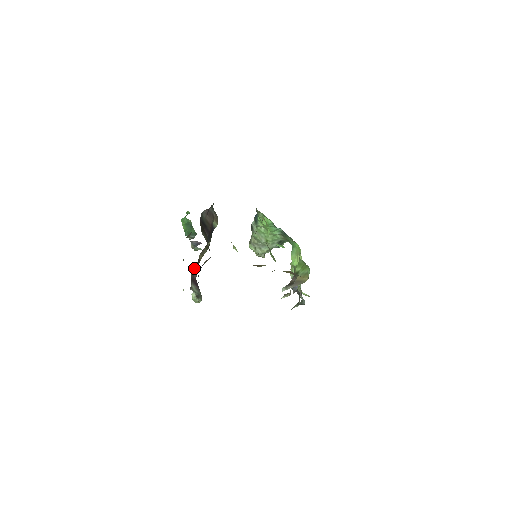
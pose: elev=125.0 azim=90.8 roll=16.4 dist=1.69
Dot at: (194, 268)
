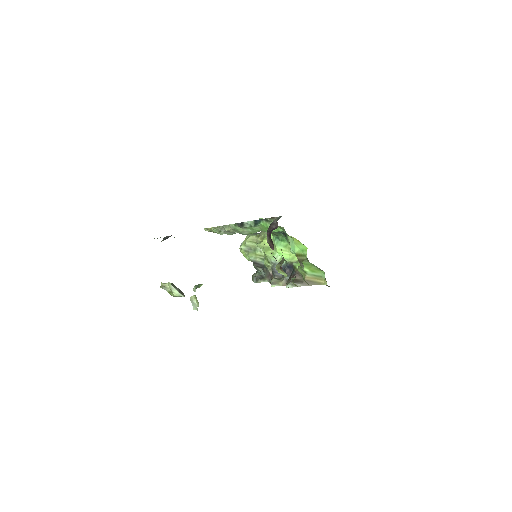
Dot at: occluded
